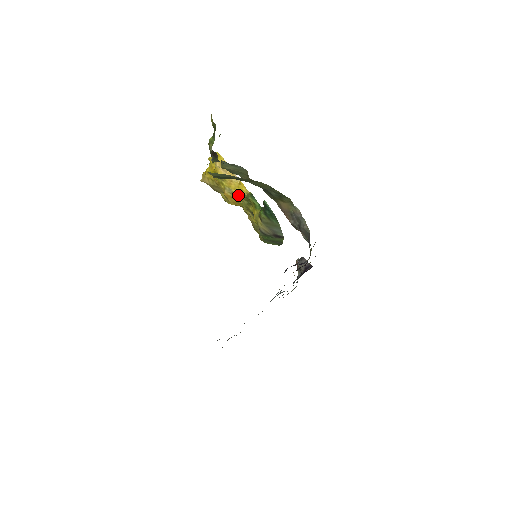
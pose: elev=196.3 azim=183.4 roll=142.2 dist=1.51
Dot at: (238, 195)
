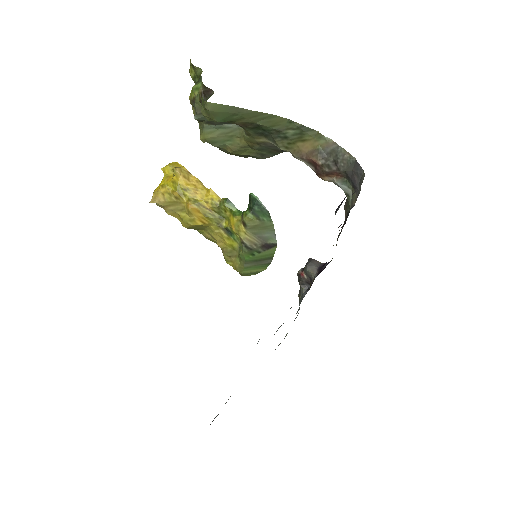
Dot at: (207, 207)
